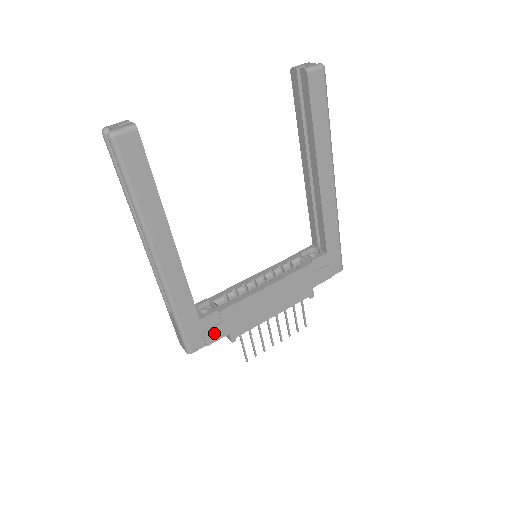
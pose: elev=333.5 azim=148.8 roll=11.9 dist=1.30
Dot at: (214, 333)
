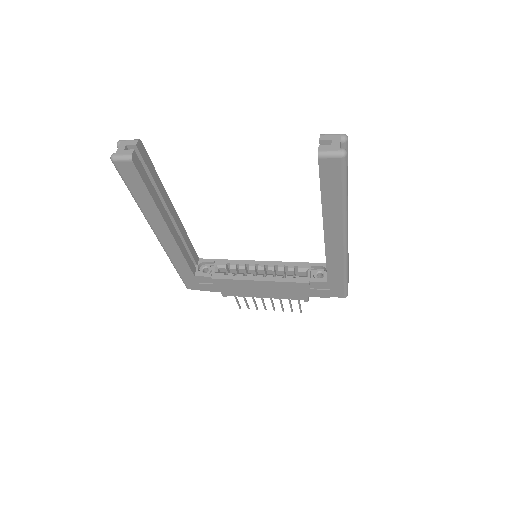
Dot at: (207, 287)
